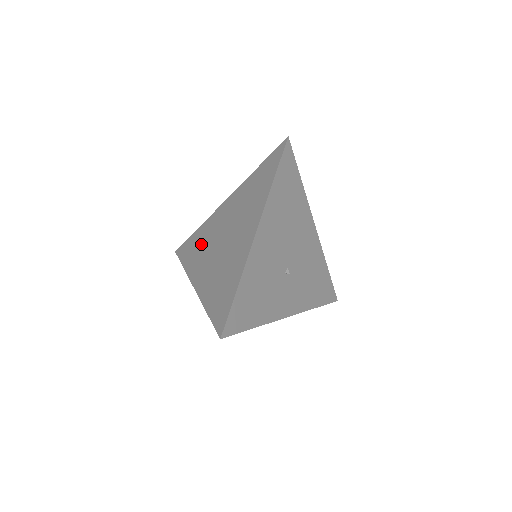
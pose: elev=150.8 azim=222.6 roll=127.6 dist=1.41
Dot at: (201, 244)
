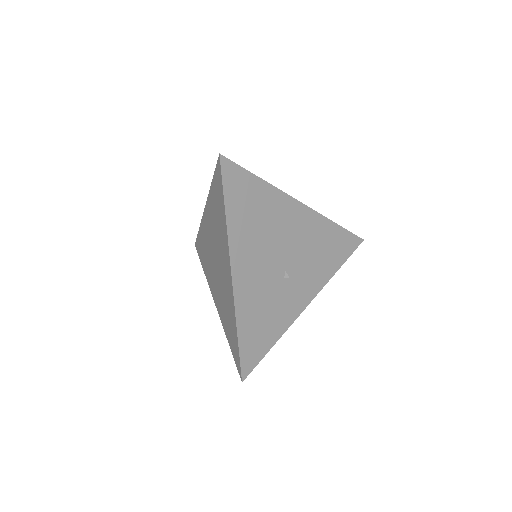
Dot at: (205, 254)
